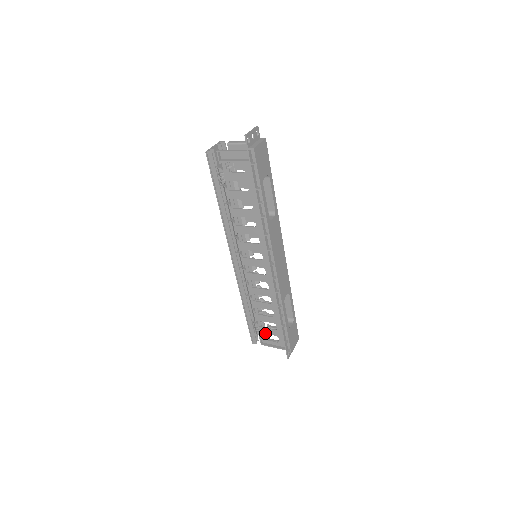
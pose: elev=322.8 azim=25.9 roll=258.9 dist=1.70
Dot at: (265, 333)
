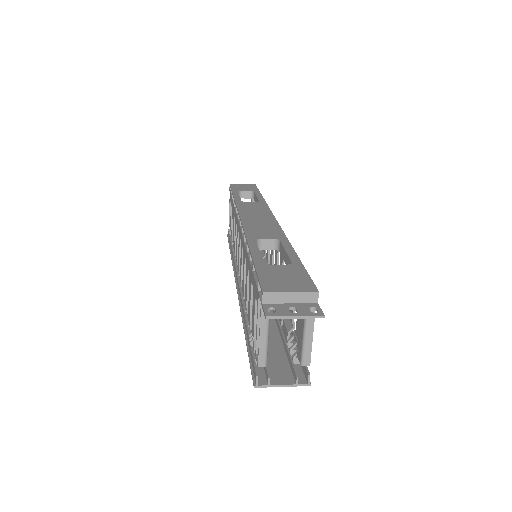
Dot at: (254, 327)
